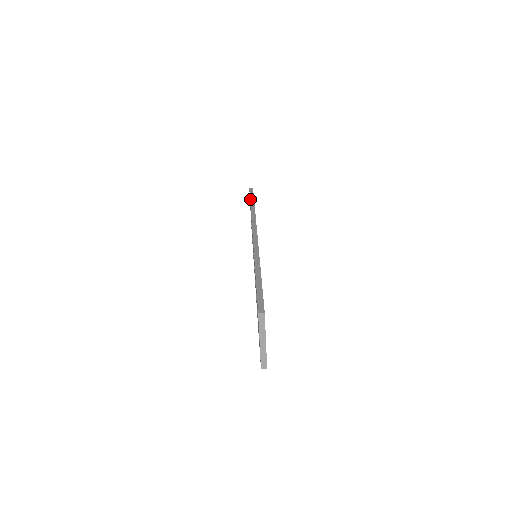
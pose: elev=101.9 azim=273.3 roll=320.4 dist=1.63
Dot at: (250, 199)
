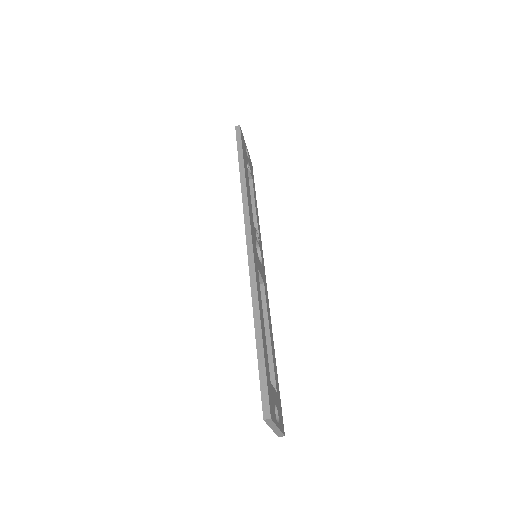
Dot at: (238, 155)
